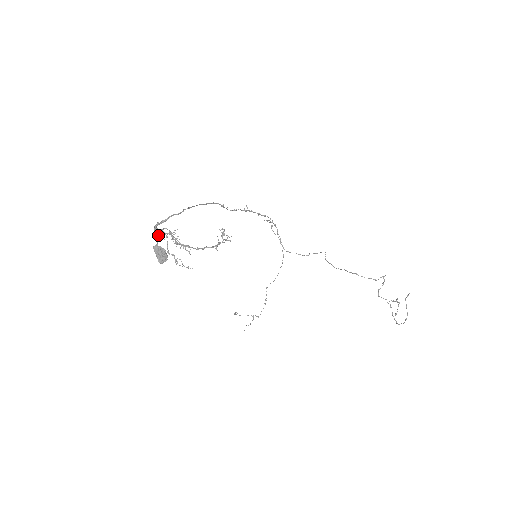
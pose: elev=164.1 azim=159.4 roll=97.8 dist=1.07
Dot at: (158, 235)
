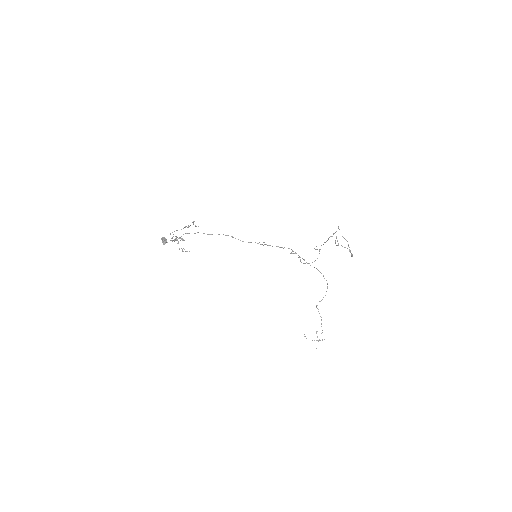
Dot at: (172, 240)
